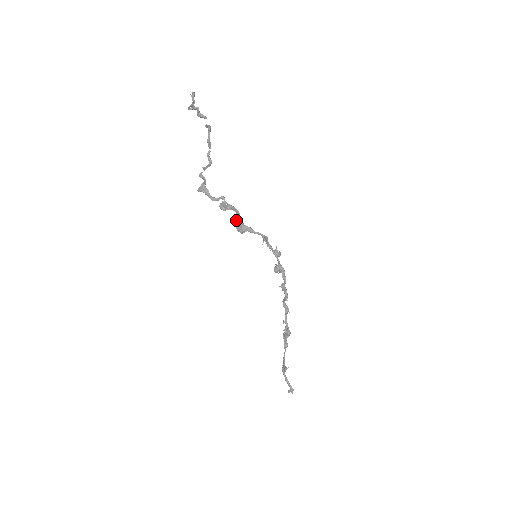
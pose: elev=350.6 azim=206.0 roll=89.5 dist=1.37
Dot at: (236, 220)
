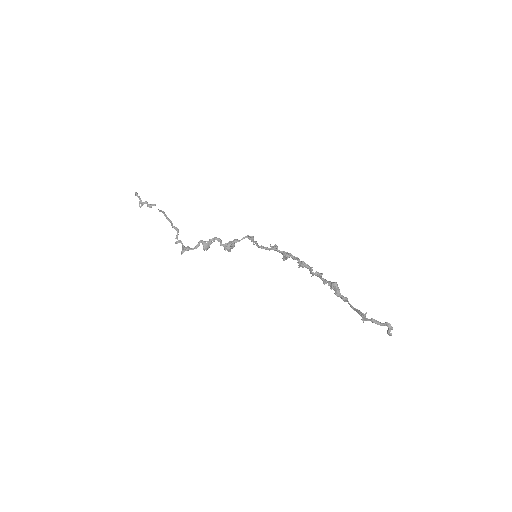
Dot at: (220, 244)
